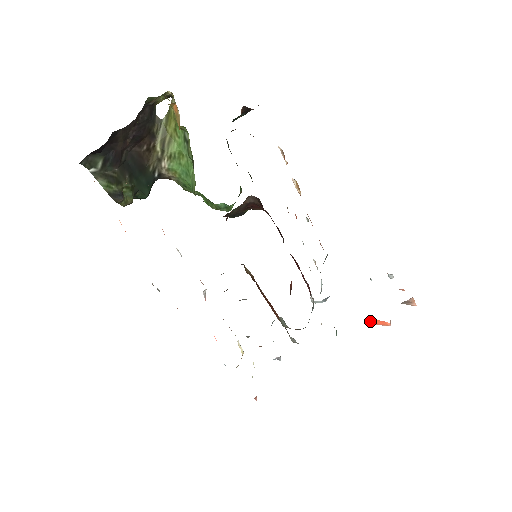
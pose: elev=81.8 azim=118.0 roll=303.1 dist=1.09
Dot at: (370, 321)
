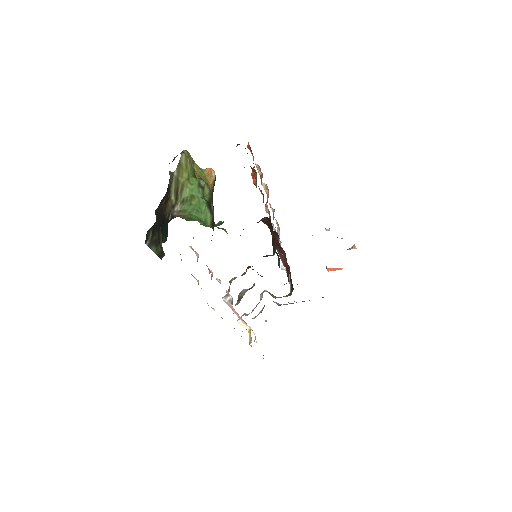
Dot at: (328, 270)
